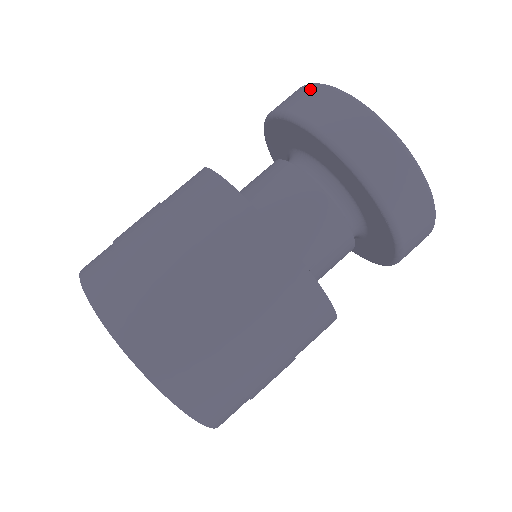
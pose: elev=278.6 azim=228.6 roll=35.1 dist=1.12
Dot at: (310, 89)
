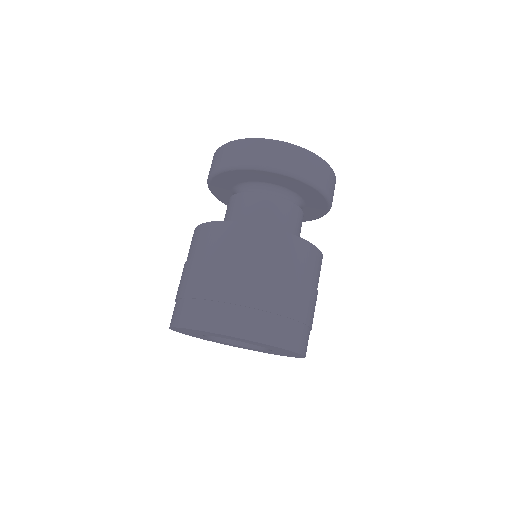
Dot at: (235, 146)
